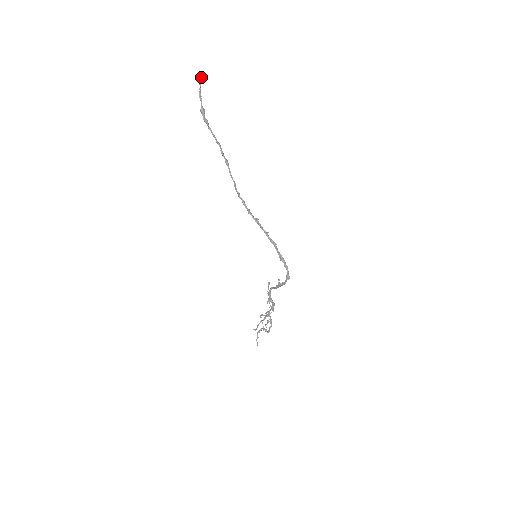
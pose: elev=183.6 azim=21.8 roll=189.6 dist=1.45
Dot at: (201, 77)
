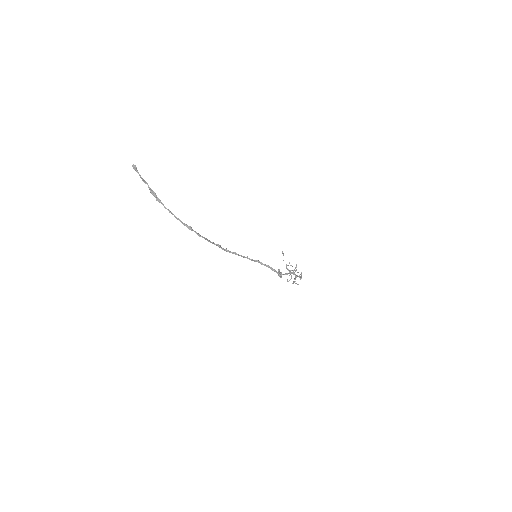
Dot at: (135, 167)
